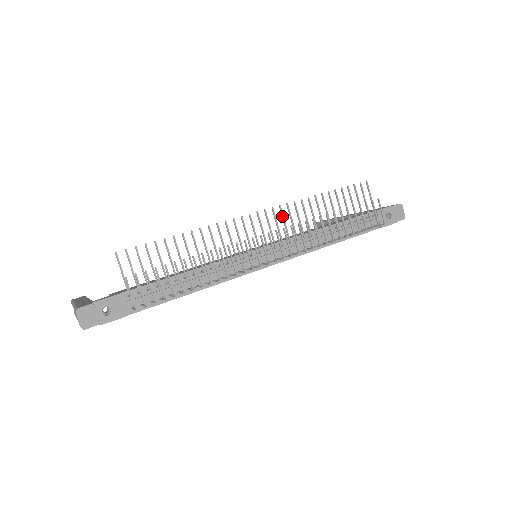
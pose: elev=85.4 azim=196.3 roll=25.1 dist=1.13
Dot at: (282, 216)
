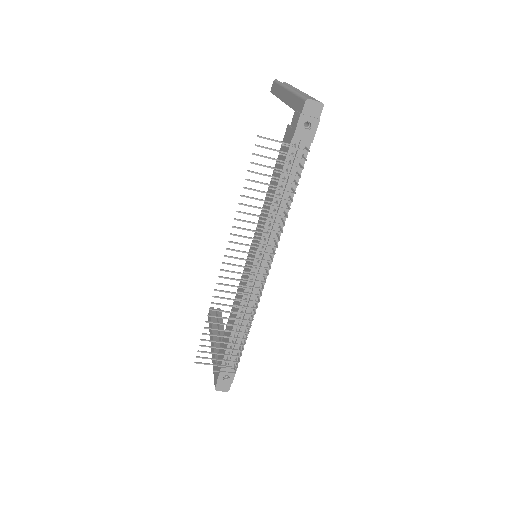
Dot at: occluded
